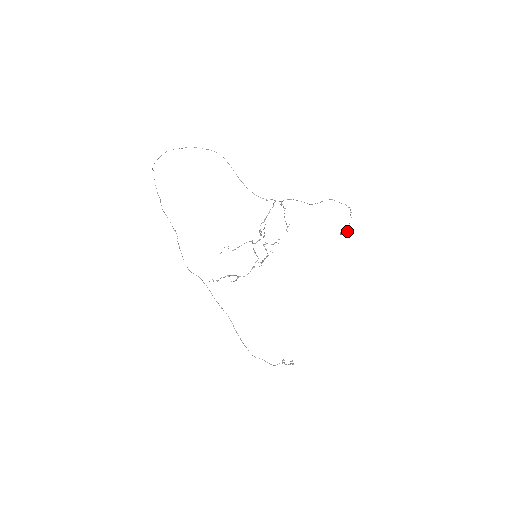
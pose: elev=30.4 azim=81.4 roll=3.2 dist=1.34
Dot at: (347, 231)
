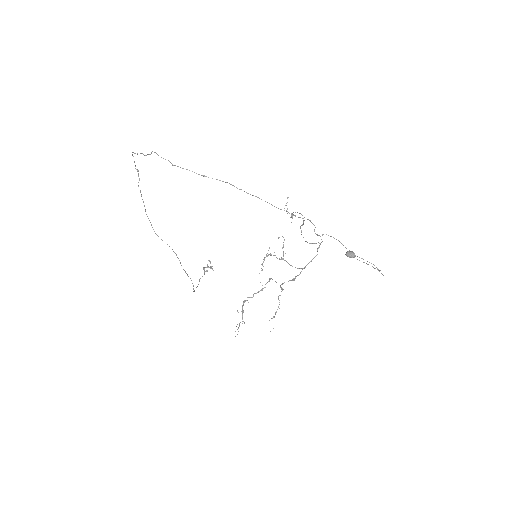
Dot at: (354, 257)
